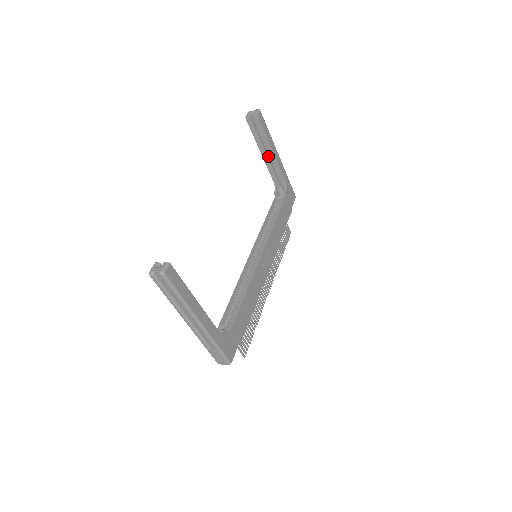
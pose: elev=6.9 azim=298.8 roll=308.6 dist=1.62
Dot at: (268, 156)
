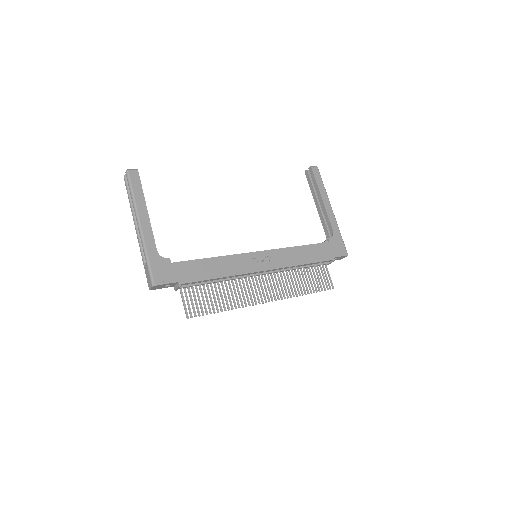
Dot at: (321, 208)
